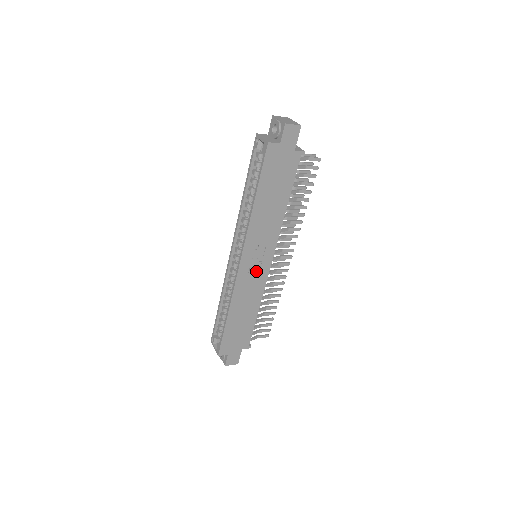
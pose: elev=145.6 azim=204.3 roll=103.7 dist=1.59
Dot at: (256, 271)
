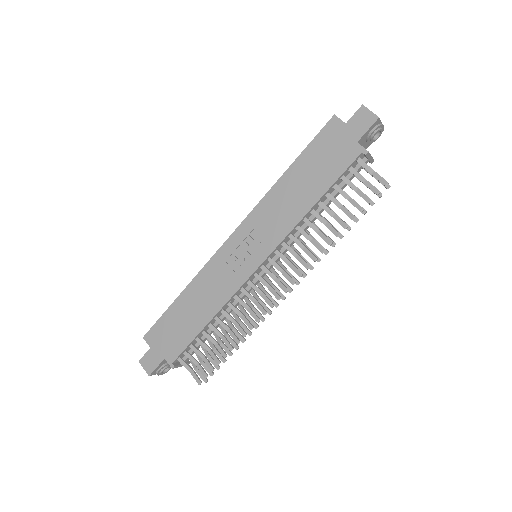
Dot at: (239, 262)
